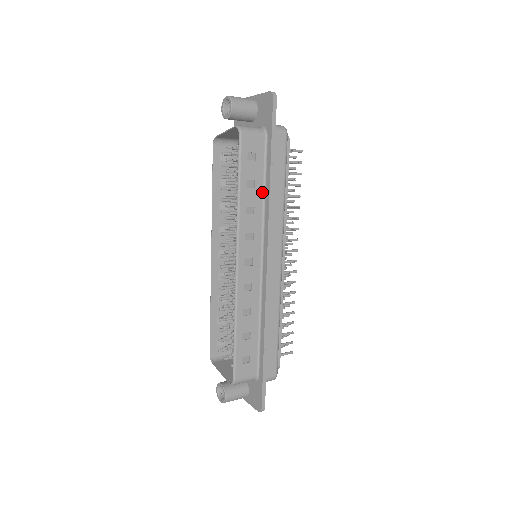
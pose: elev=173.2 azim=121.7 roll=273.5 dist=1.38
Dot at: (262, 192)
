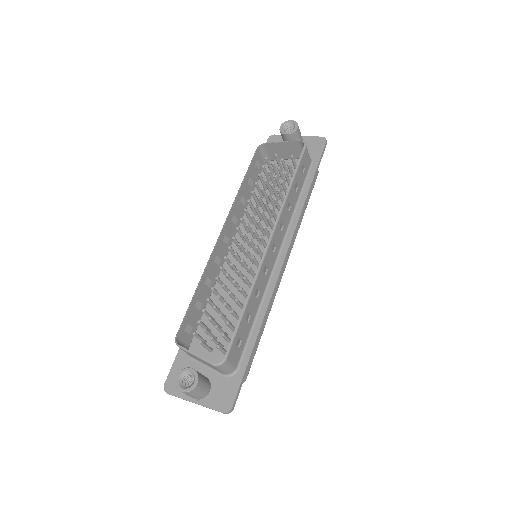
Dot at: (297, 200)
